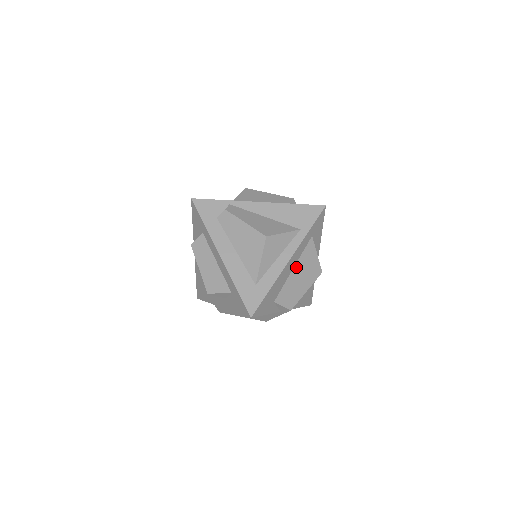
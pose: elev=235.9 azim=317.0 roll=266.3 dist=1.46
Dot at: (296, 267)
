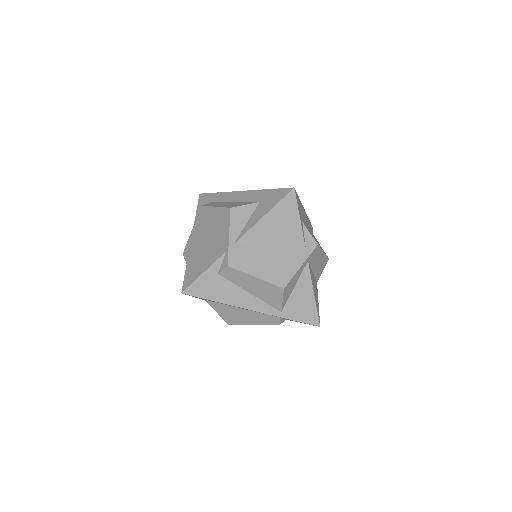
Dot at: occluded
